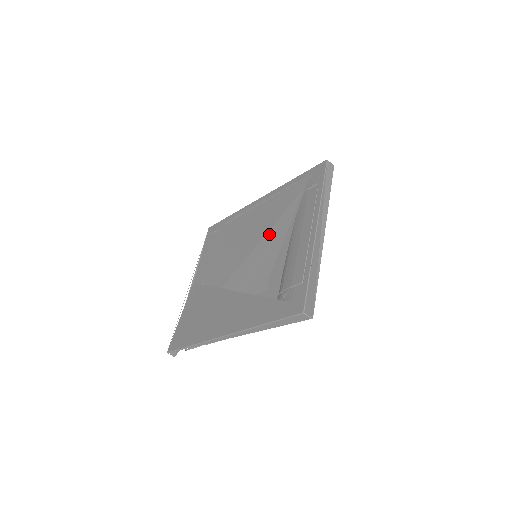
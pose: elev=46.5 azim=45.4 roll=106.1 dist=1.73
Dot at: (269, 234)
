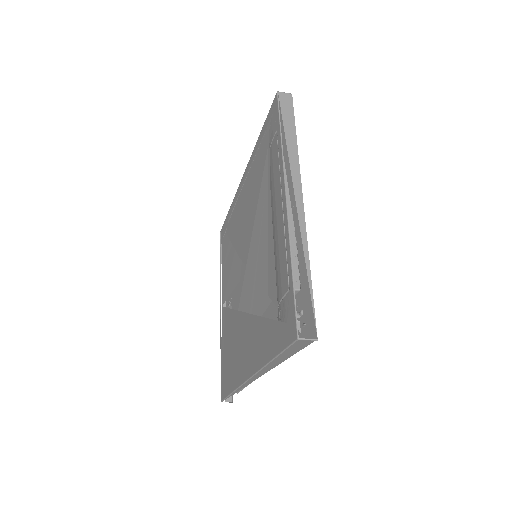
Dot at: (255, 224)
